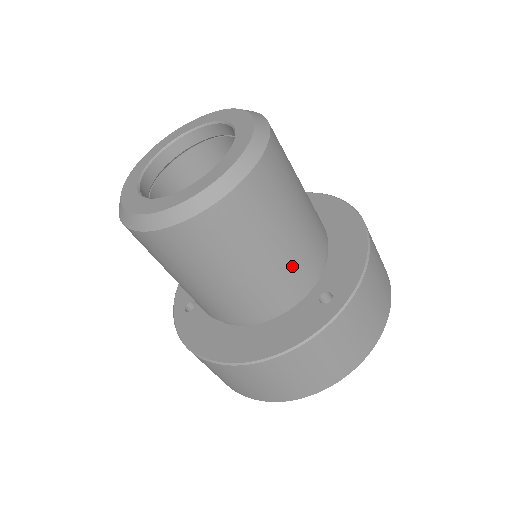
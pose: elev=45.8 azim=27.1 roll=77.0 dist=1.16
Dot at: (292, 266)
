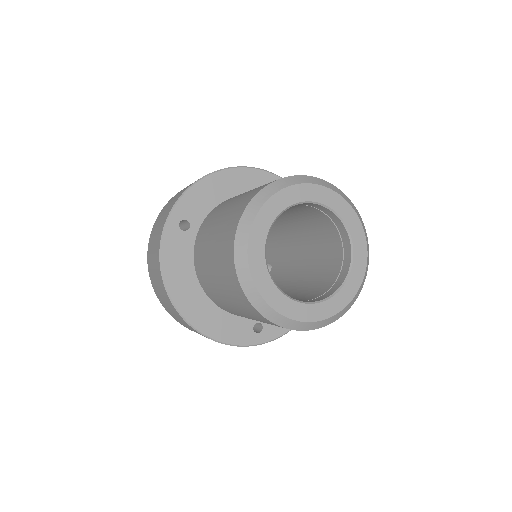
Dot at: occluded
